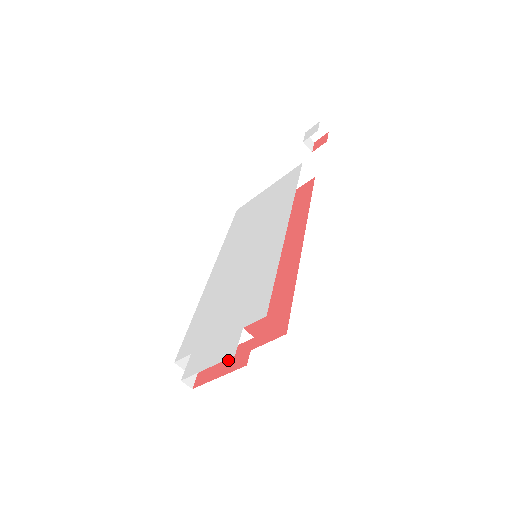
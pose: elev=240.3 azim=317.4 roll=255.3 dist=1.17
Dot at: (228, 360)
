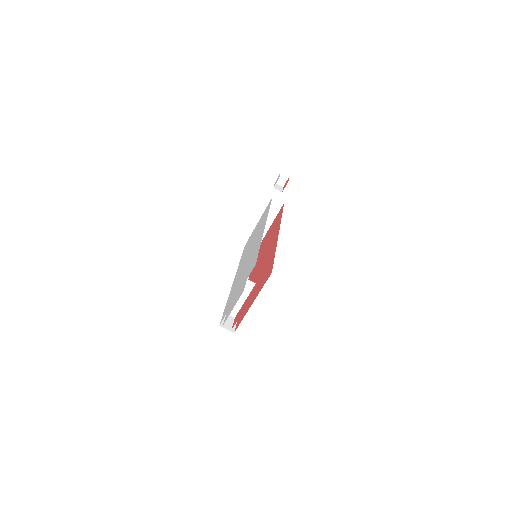
Dot at: (245, 303)
